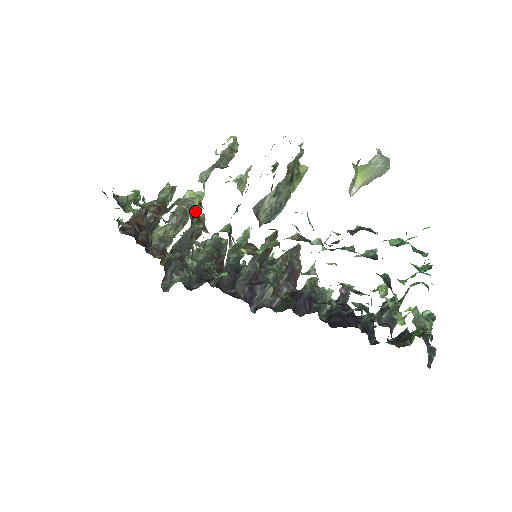
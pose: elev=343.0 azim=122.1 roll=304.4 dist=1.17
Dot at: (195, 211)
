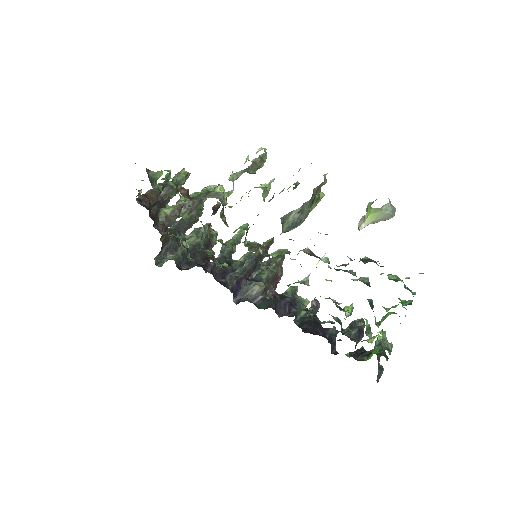
Dot at: (228, 206)
